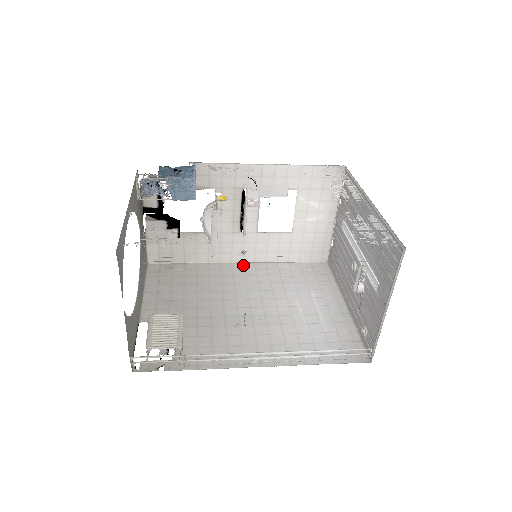
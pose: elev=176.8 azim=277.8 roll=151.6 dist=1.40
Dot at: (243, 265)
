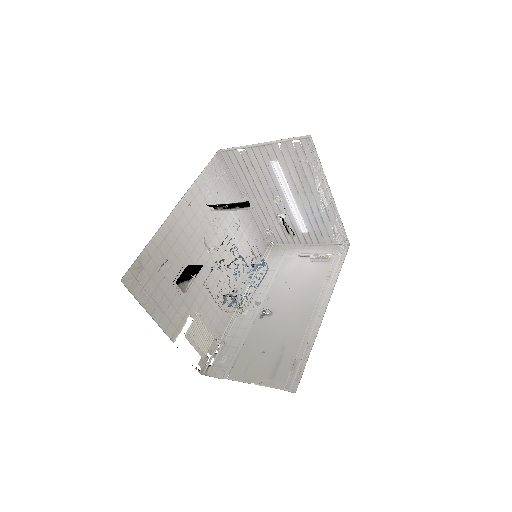
Dot at: (180, 209)
